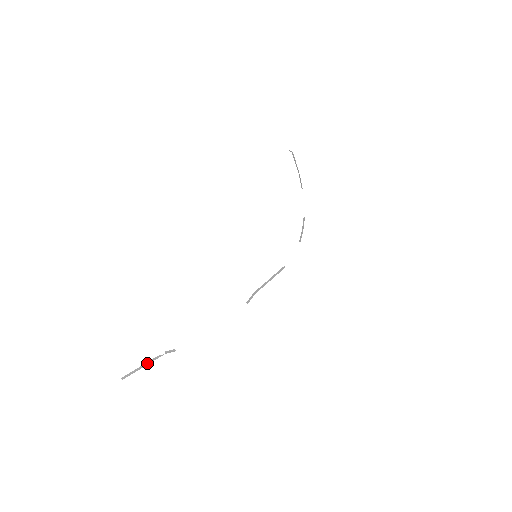
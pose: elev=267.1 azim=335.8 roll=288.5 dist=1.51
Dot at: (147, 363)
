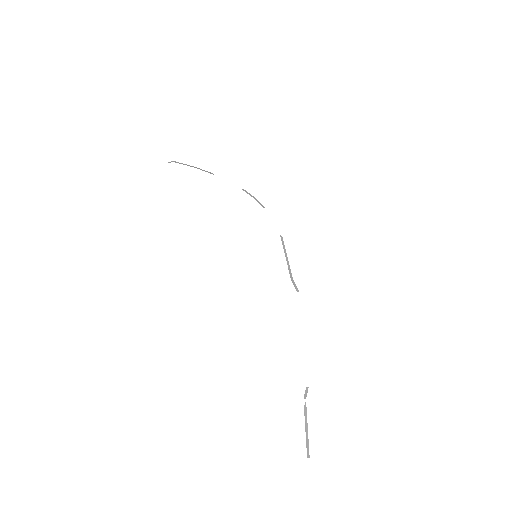
Dot at: (305, 423)
